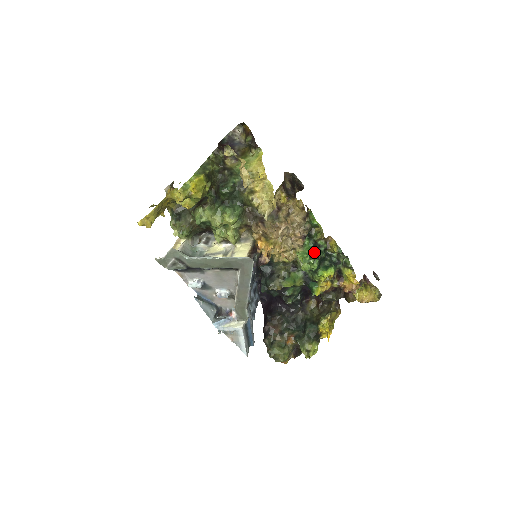
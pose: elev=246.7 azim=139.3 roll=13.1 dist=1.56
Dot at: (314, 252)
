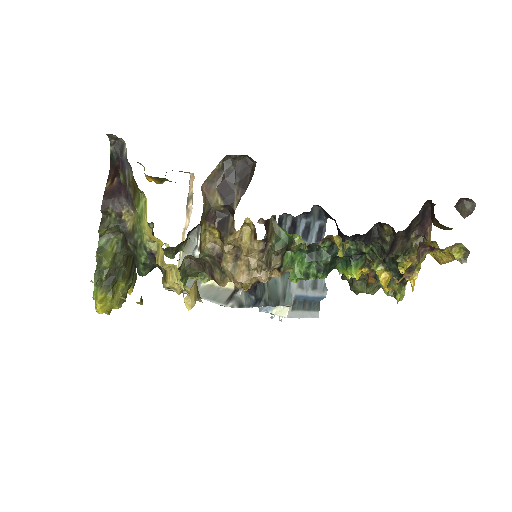
Dot at: (311, 264)
